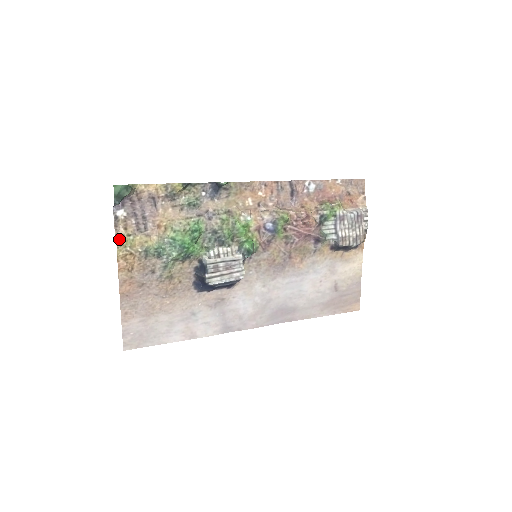
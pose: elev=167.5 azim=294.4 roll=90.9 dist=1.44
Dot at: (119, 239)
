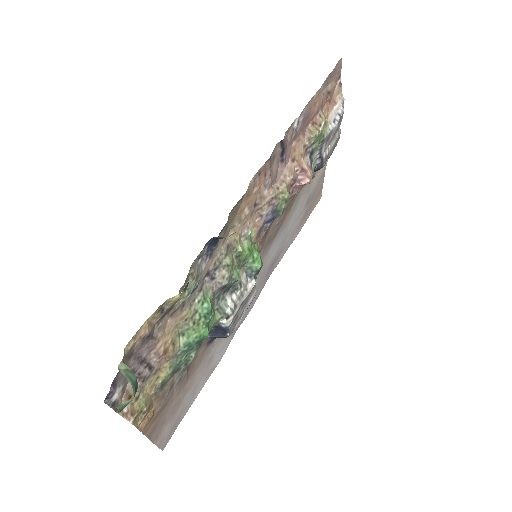
Dot at: (132, 417)
